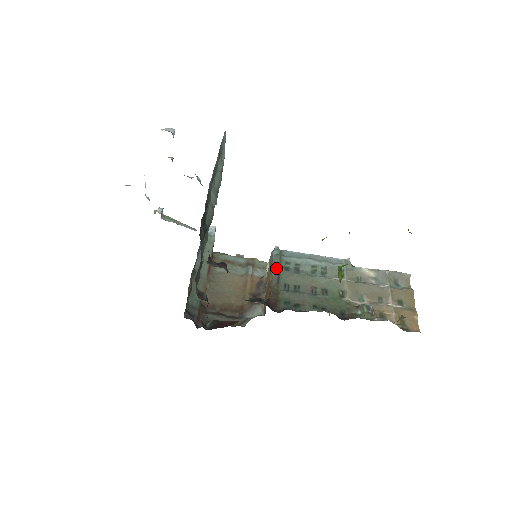
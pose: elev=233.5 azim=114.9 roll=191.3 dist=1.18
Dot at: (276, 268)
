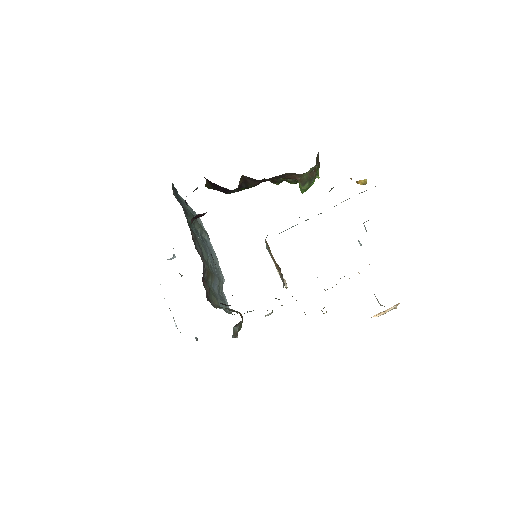
Dot at: occluded
